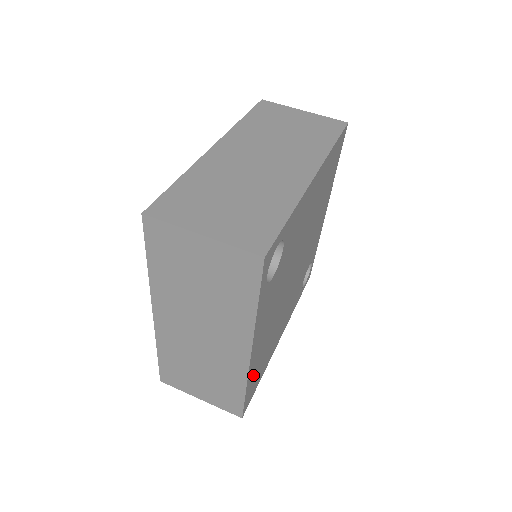
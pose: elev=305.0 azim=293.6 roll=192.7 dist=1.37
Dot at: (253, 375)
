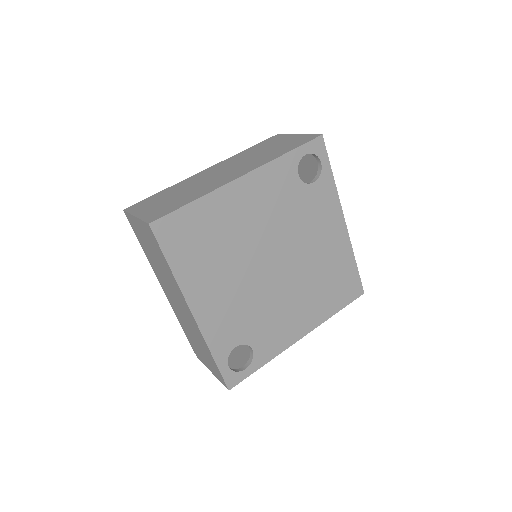
Dot at: (203, 214)
